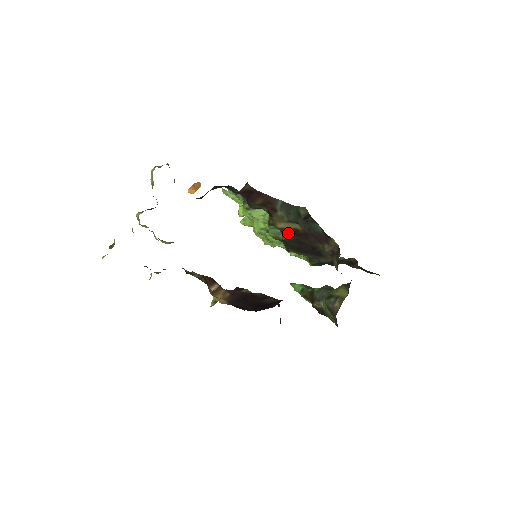
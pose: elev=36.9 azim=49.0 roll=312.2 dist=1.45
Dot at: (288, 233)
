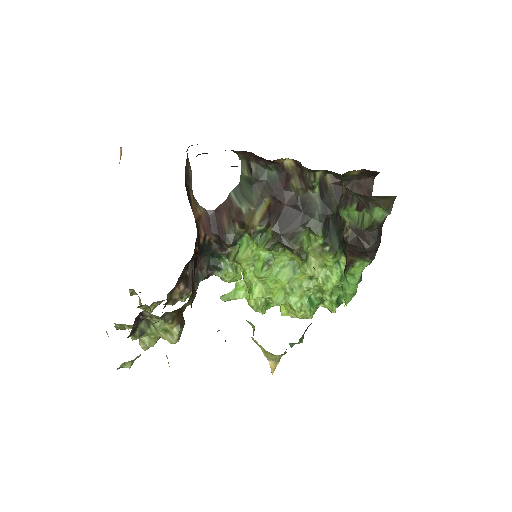
Dot at: (268, 221)
